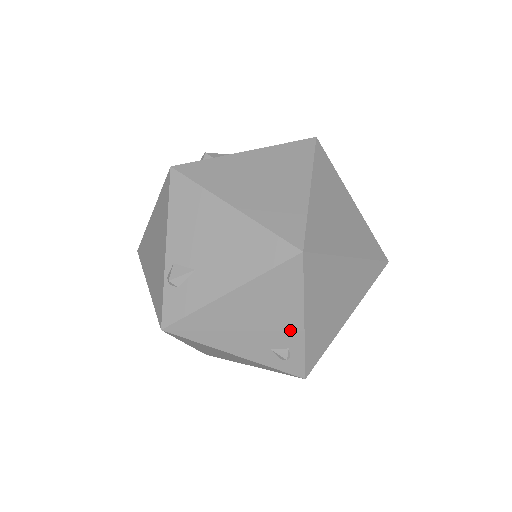
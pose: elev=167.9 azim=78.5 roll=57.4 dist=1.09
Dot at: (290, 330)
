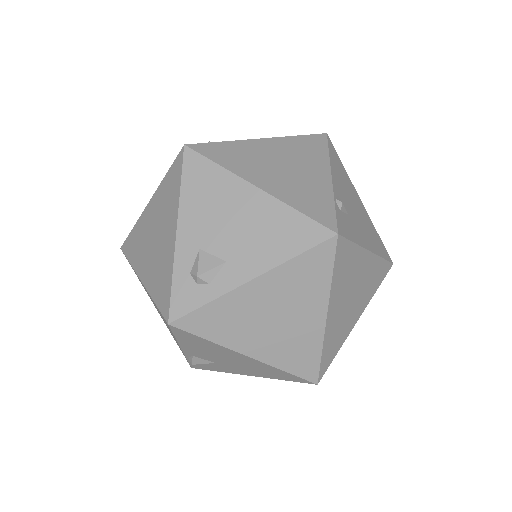
Dot at: occluded
